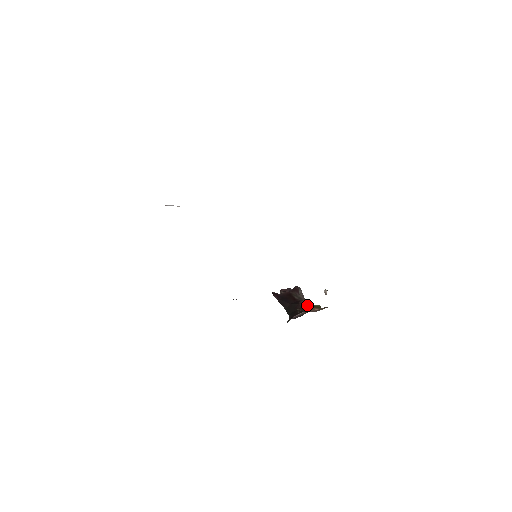
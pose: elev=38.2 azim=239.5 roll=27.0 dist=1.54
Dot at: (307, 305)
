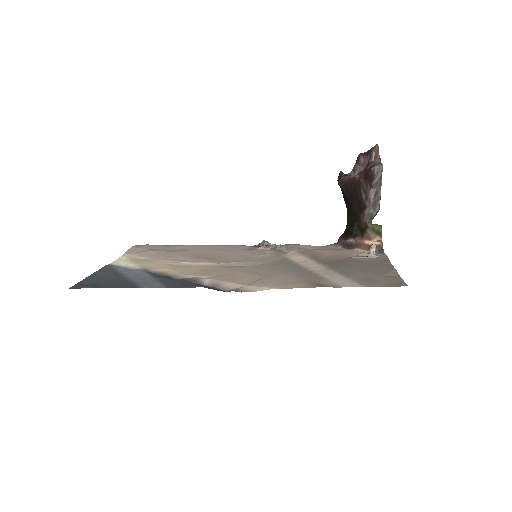
Dot at: (366, 225)
